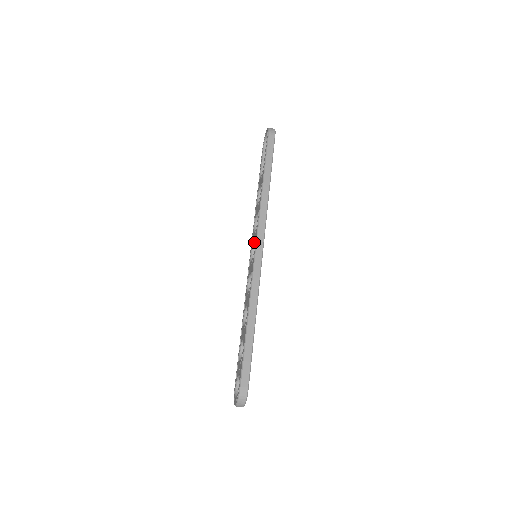
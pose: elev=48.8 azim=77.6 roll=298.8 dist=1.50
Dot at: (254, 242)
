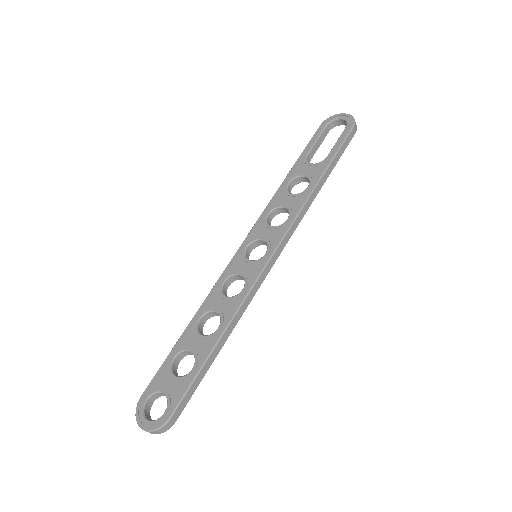
Dot at: (268, 242)
